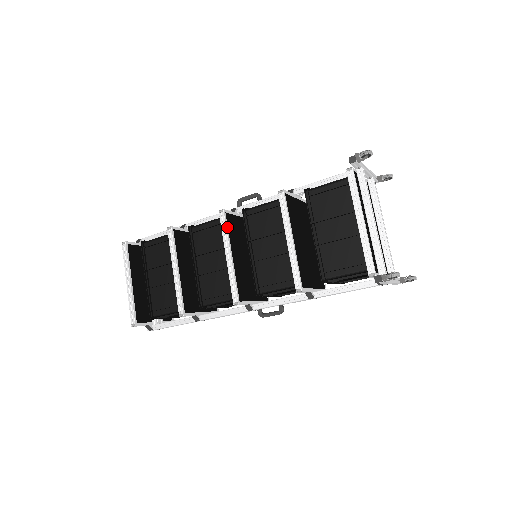
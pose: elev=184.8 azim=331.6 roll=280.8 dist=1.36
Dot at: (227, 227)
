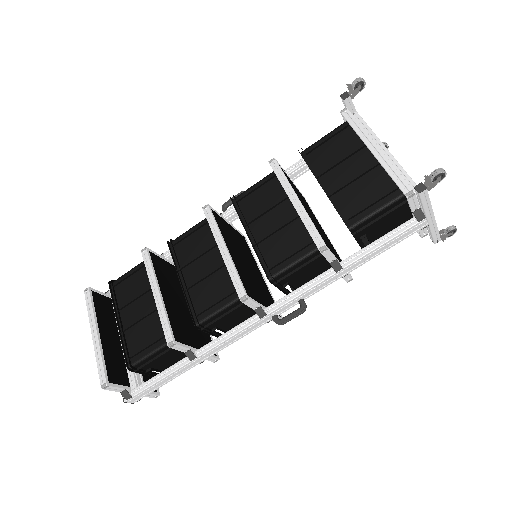
Dot at: (215, 221)
